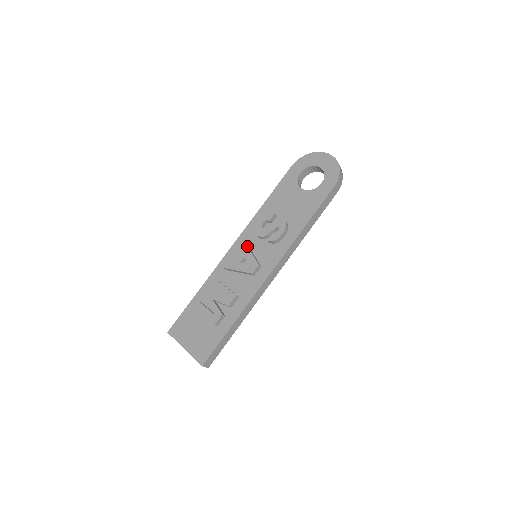
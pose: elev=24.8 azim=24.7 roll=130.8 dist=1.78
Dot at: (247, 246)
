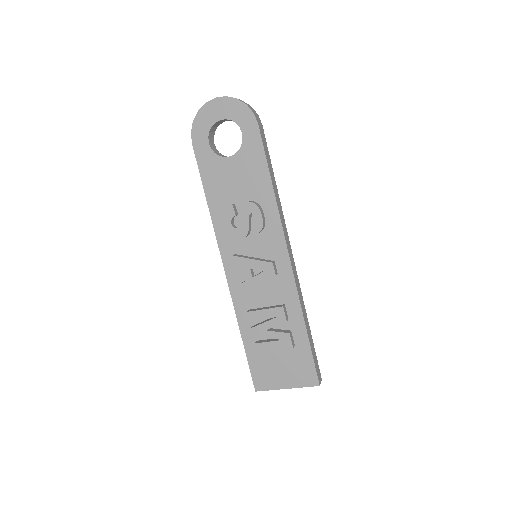
Dot at: (241, 258)
